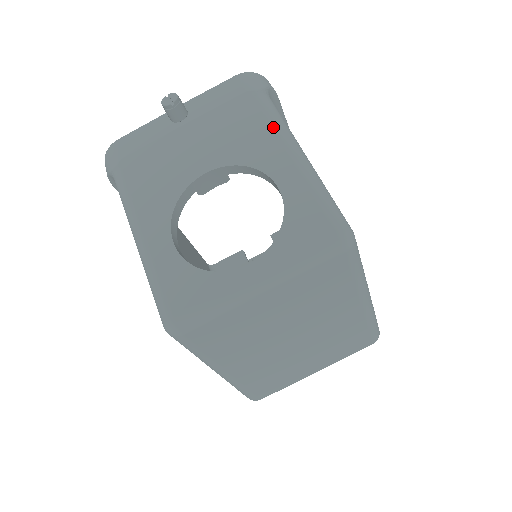
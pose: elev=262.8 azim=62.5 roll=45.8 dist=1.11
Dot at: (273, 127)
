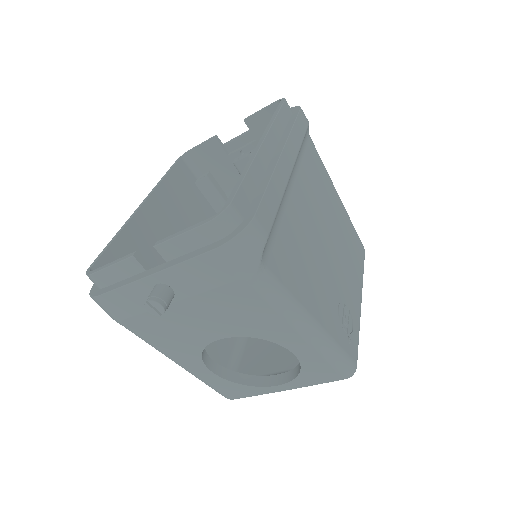
Dot at: (279, 315)
